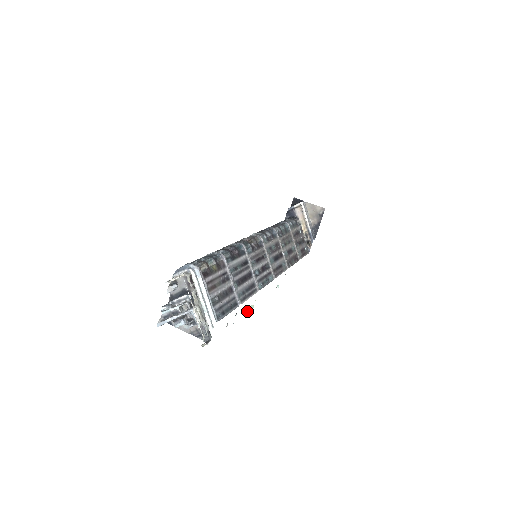
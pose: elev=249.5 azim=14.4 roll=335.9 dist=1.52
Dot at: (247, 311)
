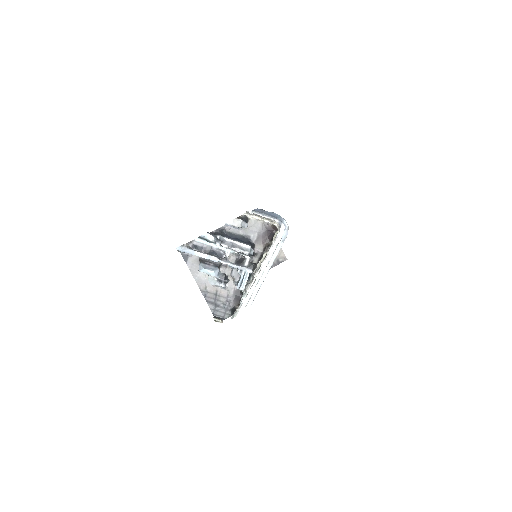
Dot at: occluded
